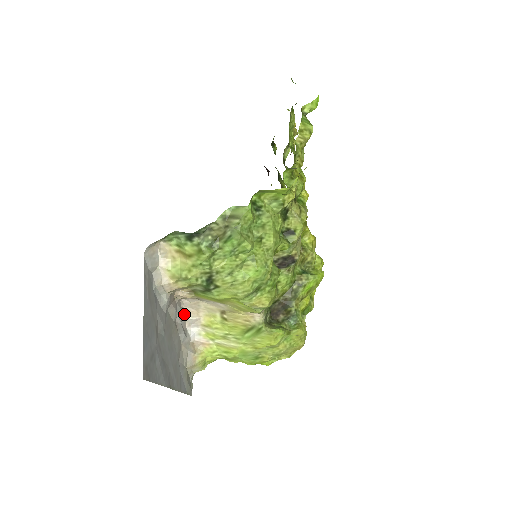
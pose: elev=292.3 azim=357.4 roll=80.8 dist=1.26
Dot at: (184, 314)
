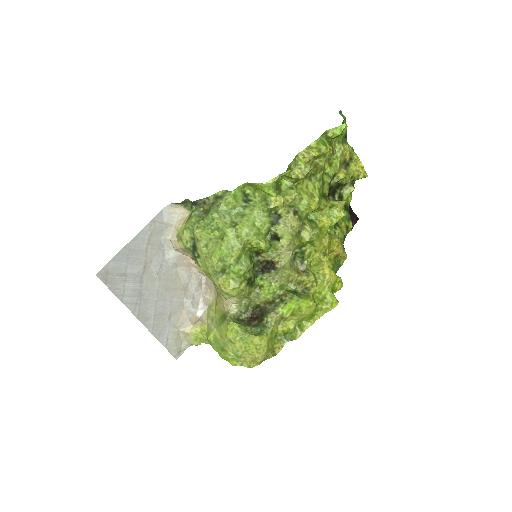
Dot at: (203, 290)
